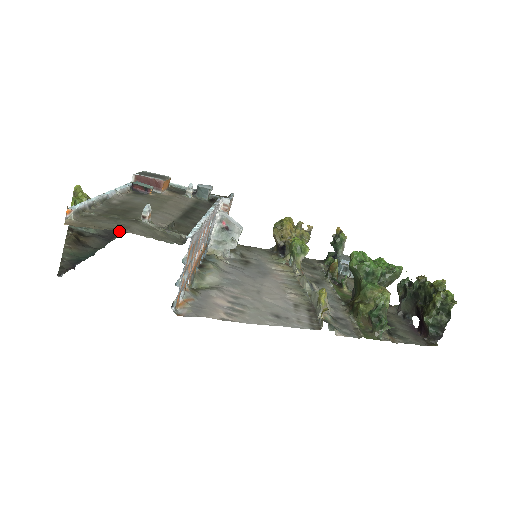
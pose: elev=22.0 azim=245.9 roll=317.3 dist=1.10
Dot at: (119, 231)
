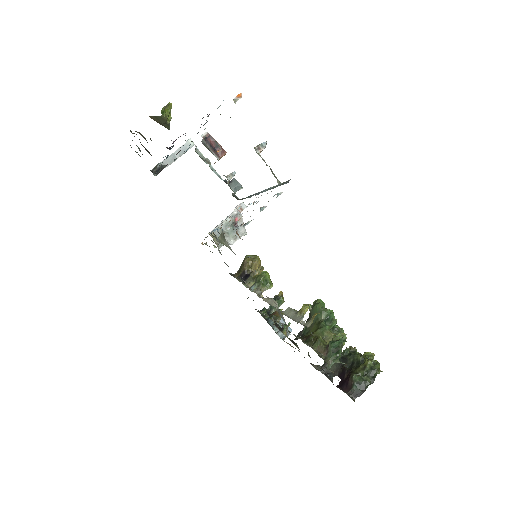
Dot at: occluded
